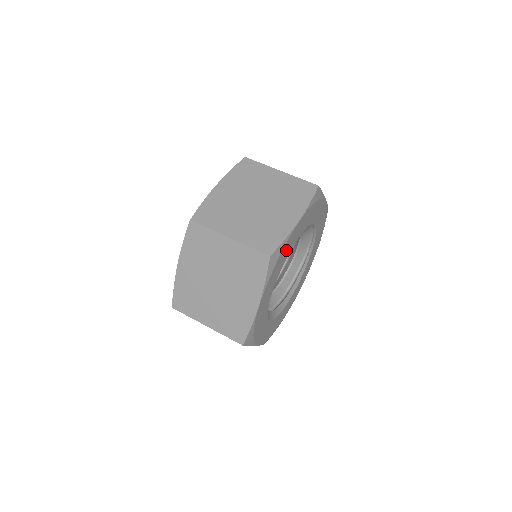
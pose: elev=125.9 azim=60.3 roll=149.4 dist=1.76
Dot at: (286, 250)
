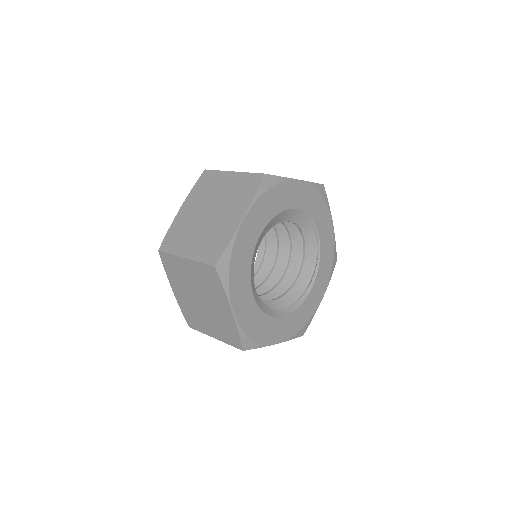
Dot at: (282, 196)
